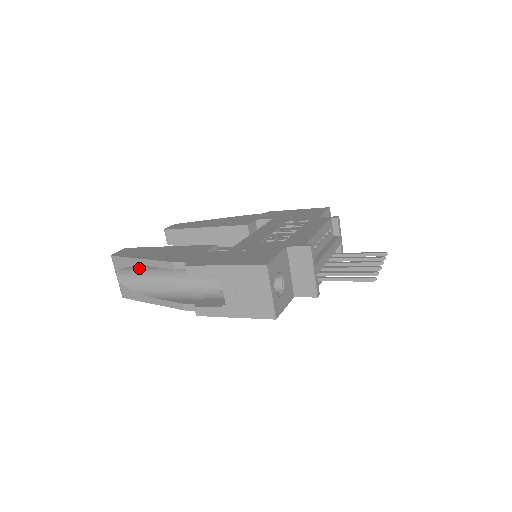
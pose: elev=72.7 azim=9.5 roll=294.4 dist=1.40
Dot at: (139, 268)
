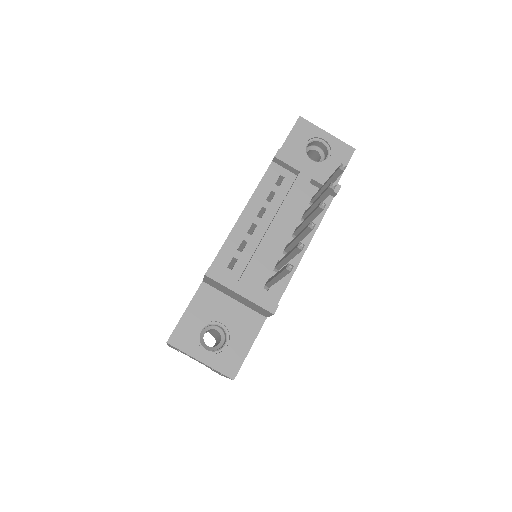
Dot at: occluded
